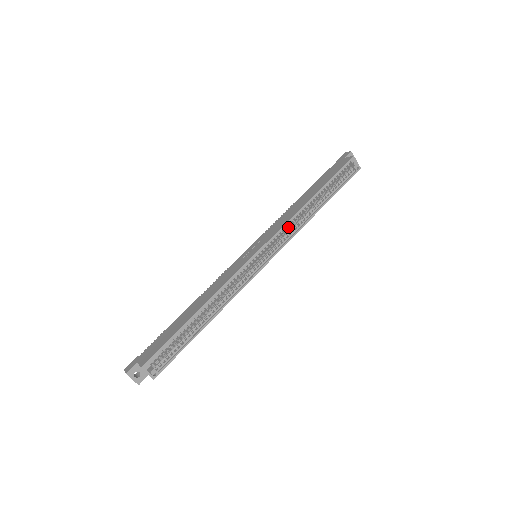
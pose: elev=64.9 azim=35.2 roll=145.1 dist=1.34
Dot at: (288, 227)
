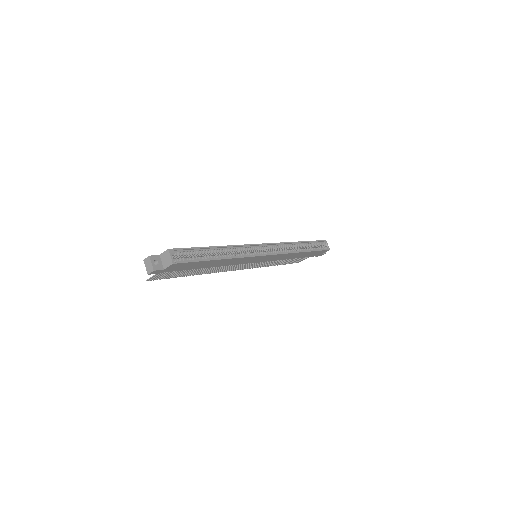
Dot at: (282, 247)
